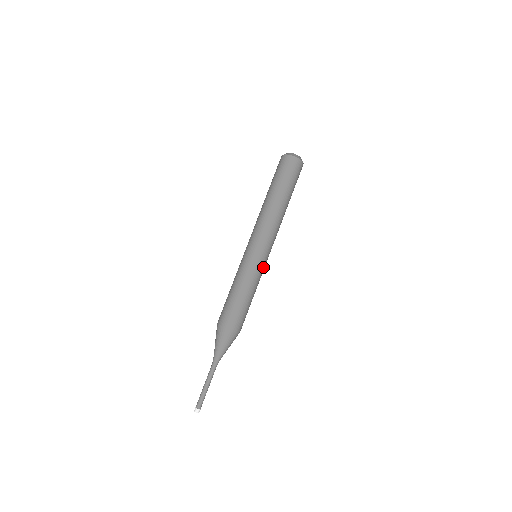
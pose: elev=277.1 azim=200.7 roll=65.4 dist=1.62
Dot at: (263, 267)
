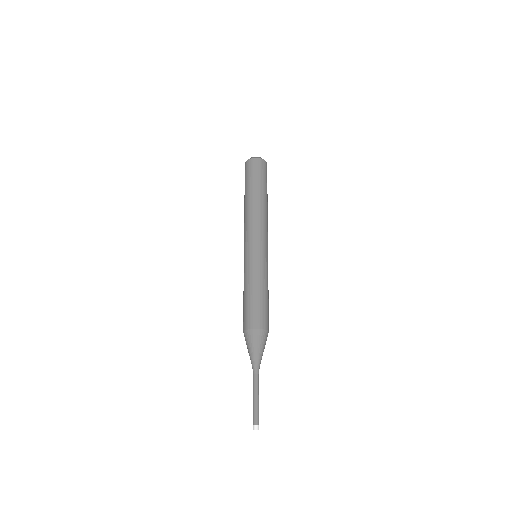
Dot at: (261, 260)
